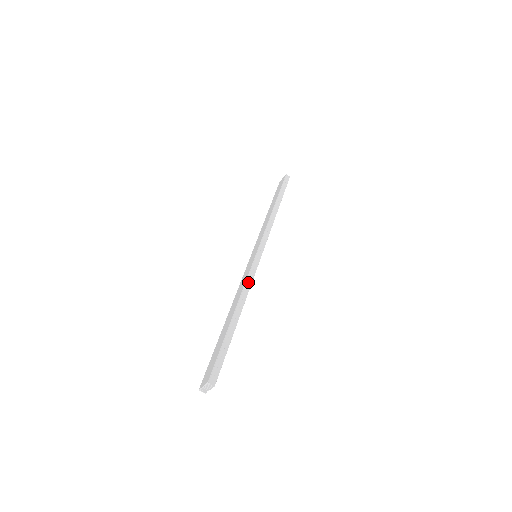
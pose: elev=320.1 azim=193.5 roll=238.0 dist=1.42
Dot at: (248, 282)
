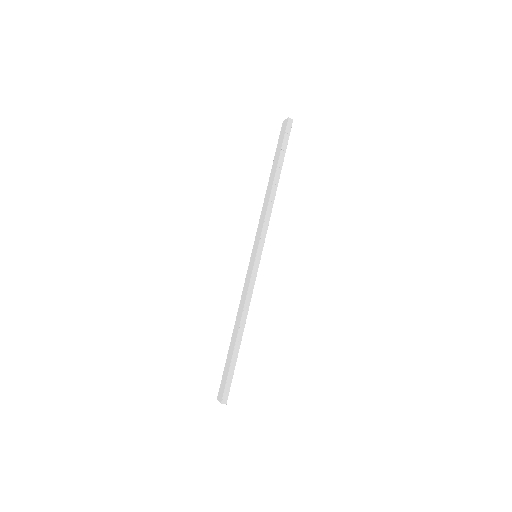
Dot at: (248, 298)
